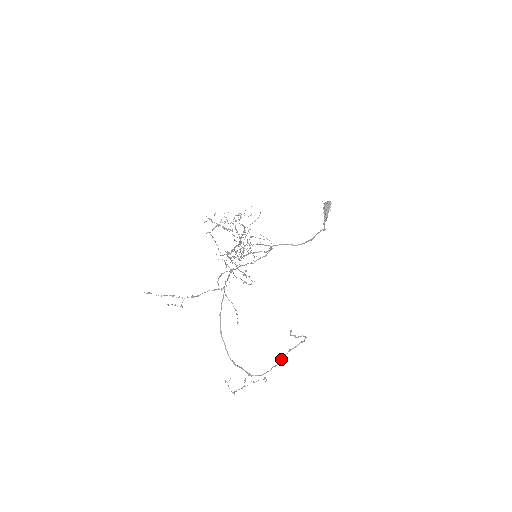
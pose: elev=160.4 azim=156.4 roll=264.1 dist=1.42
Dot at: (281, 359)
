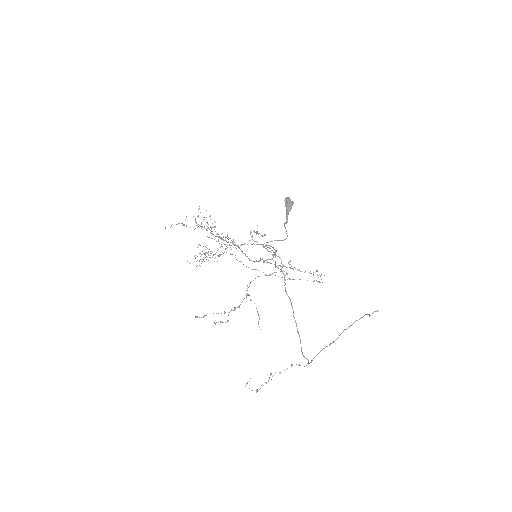
Dot at: (335, 340)
